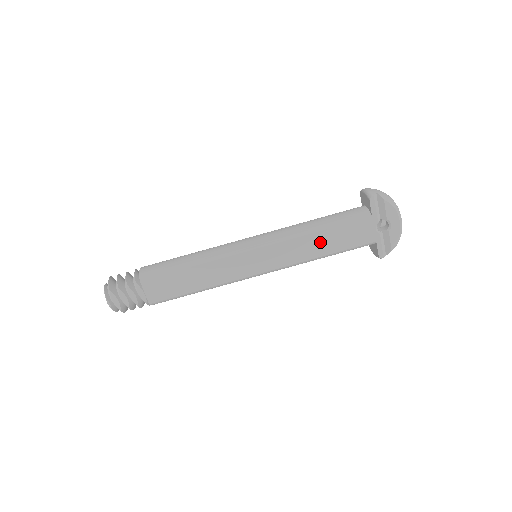
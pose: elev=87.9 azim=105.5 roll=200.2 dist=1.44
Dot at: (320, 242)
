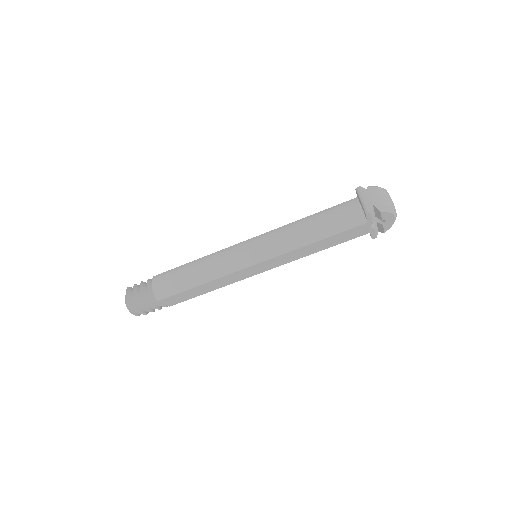
Dot at: (317, 246)
